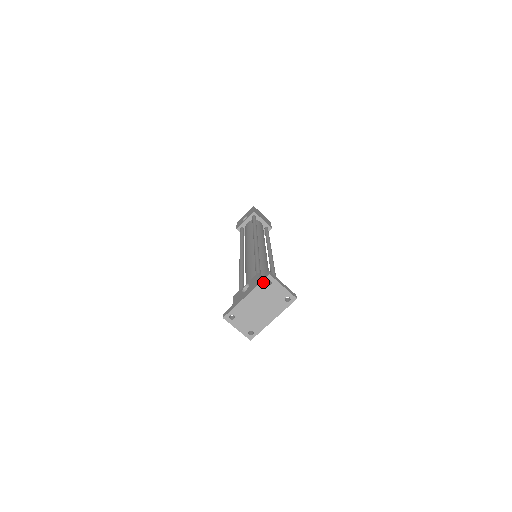
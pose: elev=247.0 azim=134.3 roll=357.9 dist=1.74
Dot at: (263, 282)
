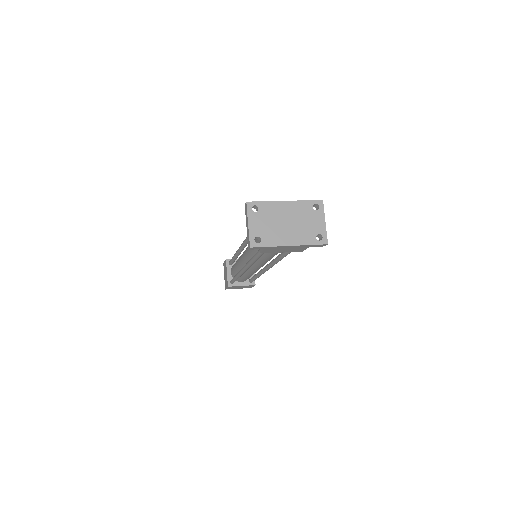
Dot at: (311, 202)
